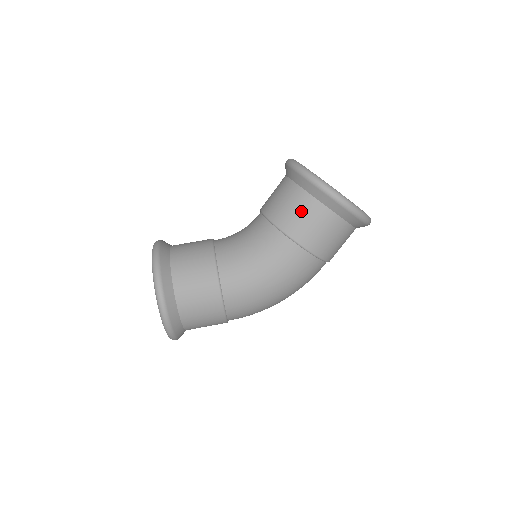
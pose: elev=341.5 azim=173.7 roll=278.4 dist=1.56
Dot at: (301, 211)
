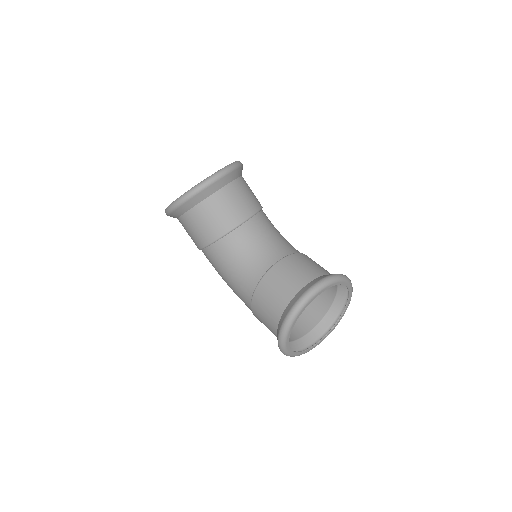
Dot at: (268, 310)
